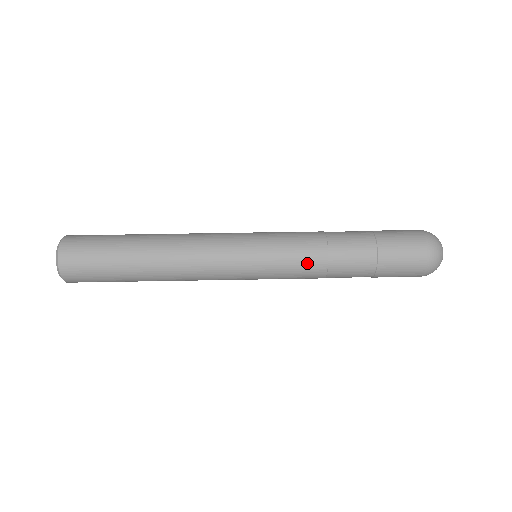
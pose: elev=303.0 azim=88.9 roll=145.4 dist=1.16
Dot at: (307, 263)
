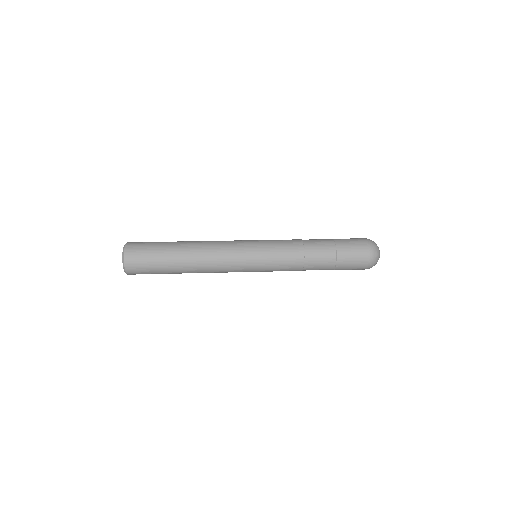
Dot at: (290, 257)
